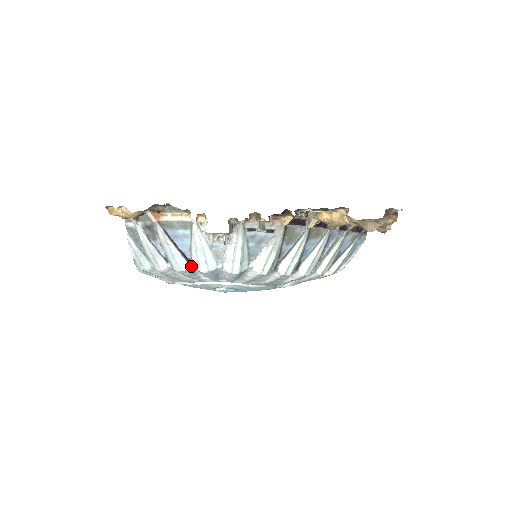
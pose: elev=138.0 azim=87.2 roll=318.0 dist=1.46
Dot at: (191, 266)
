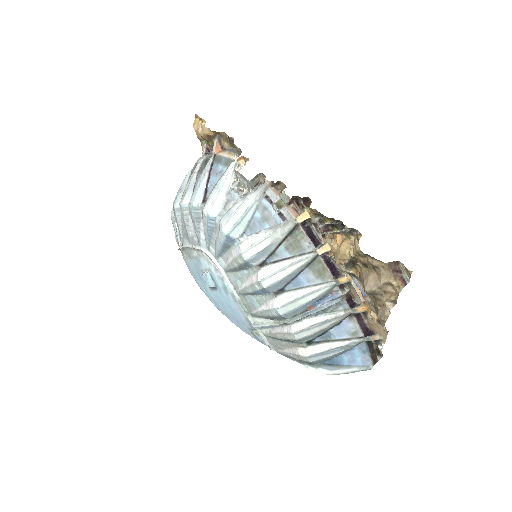
Dot at: (202, 205)
